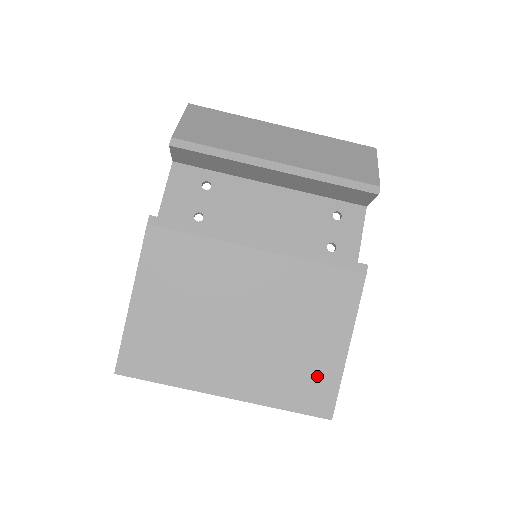
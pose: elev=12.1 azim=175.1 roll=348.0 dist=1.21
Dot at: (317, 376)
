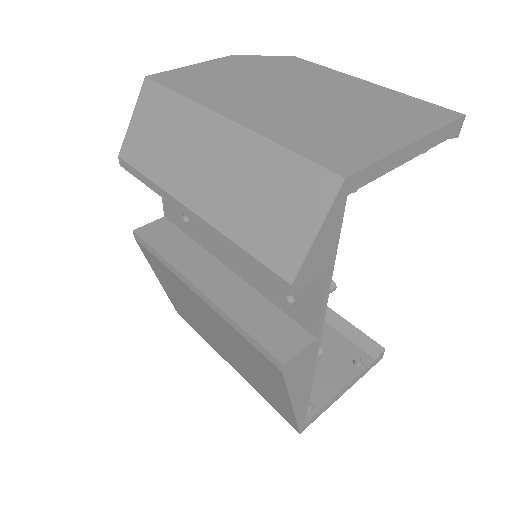
Dot at: (278, 403)
